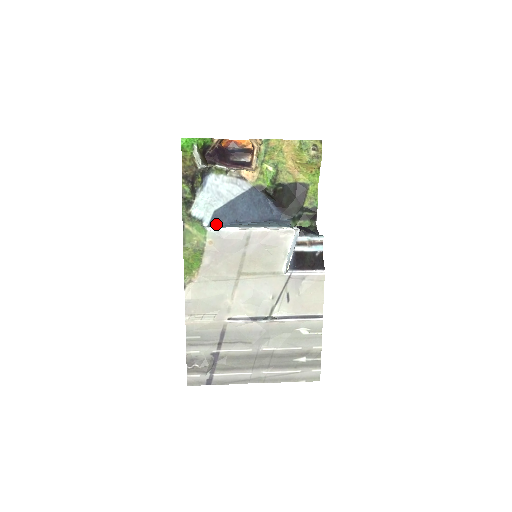
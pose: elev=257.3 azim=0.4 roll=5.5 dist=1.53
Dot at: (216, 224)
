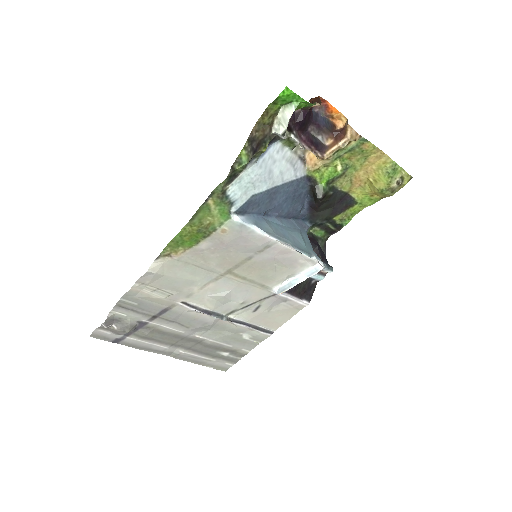
Dot at: (244, 211)
